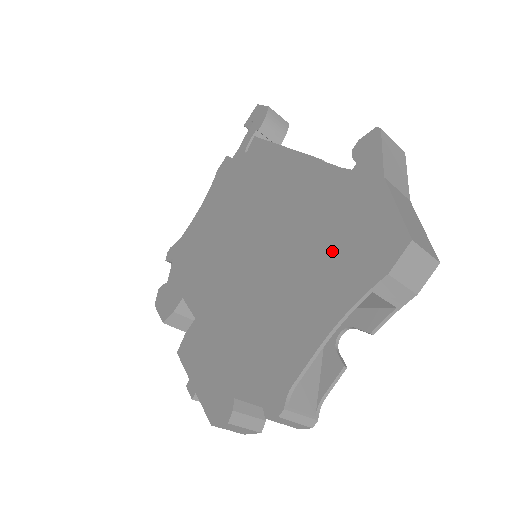
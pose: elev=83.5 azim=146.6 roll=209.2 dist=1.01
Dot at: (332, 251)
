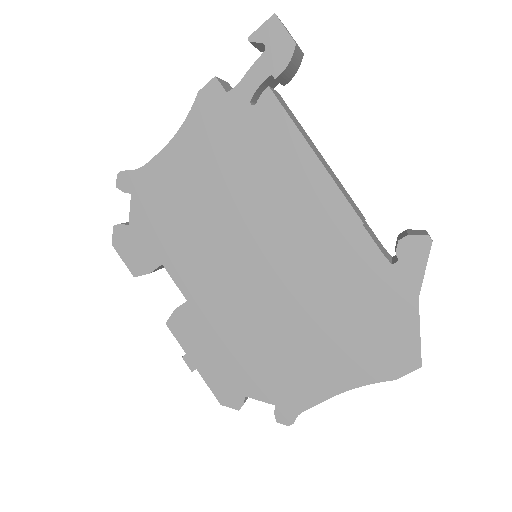
Dot at: (355, 333)
